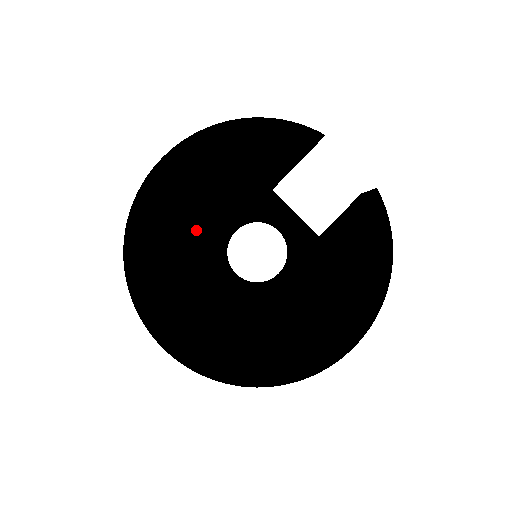
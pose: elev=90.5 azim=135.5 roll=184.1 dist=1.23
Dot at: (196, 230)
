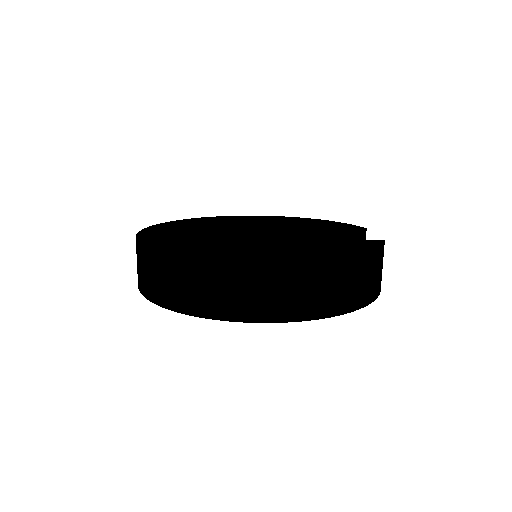
Dot at: occluded
